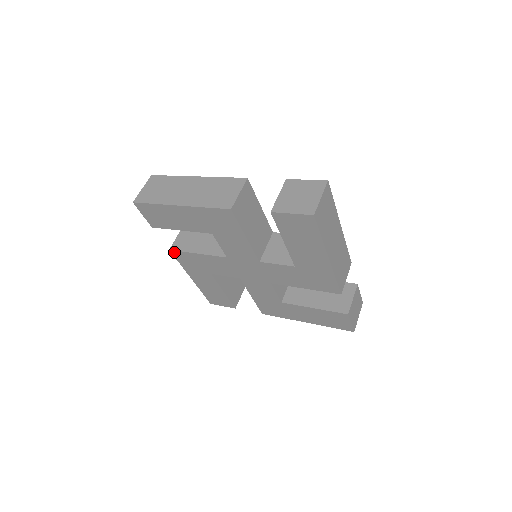
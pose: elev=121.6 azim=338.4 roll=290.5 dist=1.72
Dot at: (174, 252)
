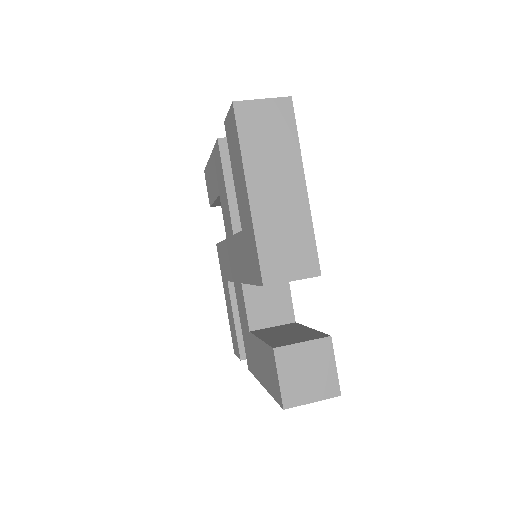
Dot at: (217, 247)
